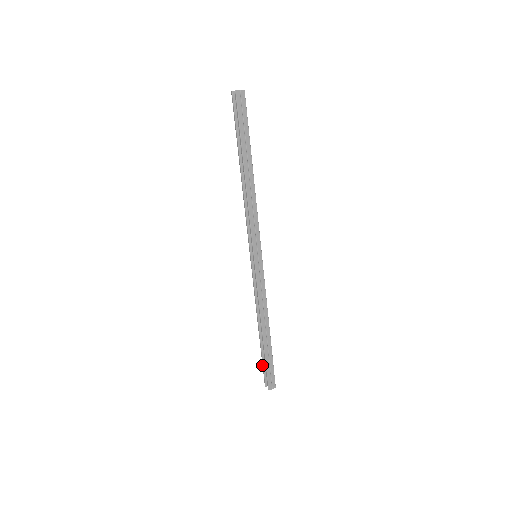
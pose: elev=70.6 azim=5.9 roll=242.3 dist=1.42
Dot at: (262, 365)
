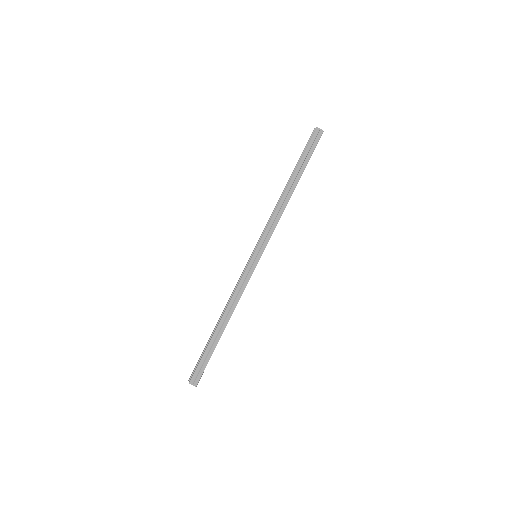
Dot at: (200, 357)
